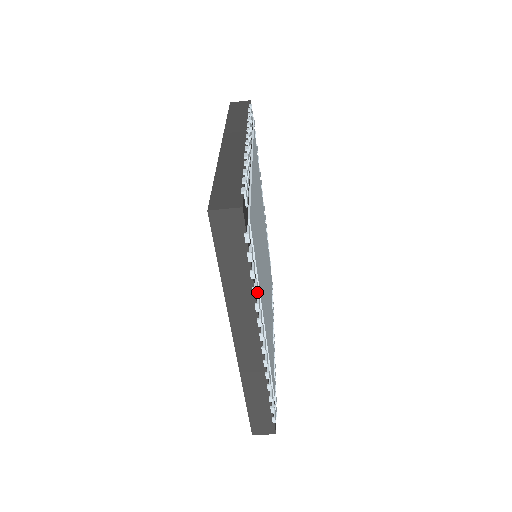
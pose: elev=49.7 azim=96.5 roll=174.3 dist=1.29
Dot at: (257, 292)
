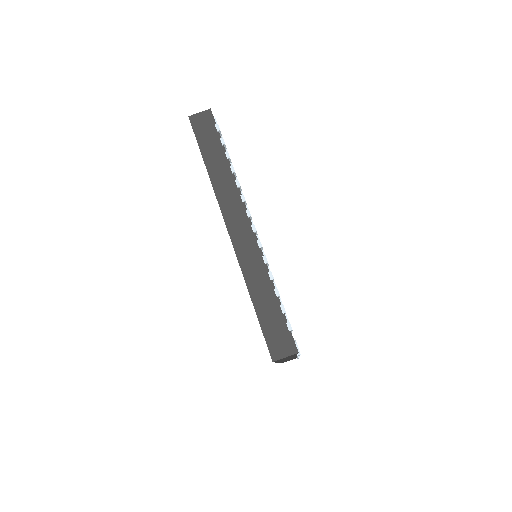
Dot at: occluded
